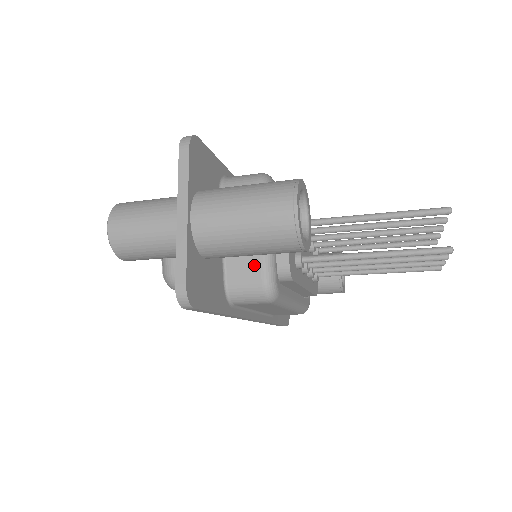
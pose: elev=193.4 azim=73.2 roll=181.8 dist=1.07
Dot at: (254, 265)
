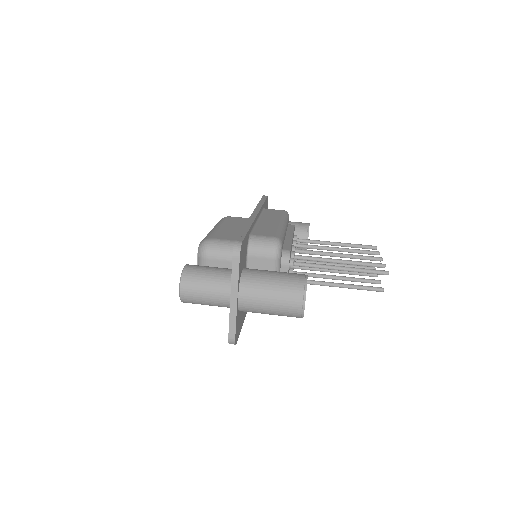
Dot at: occluded
